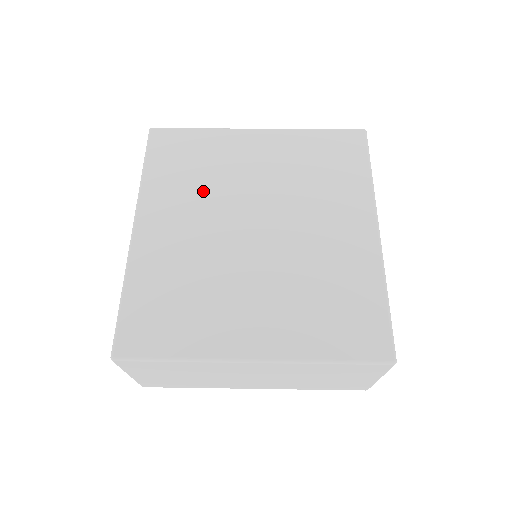
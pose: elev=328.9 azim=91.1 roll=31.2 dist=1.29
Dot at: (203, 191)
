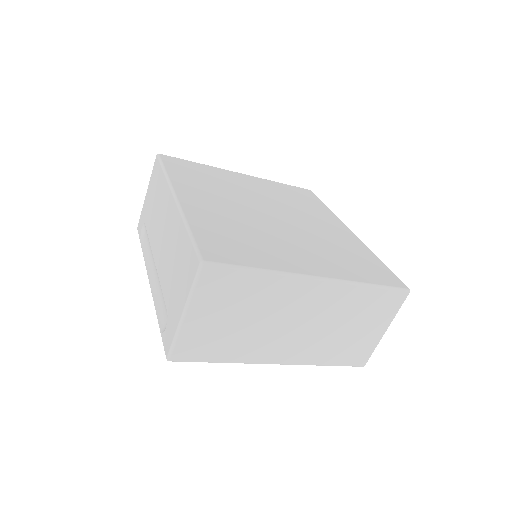
Dot at: (221, 190)
